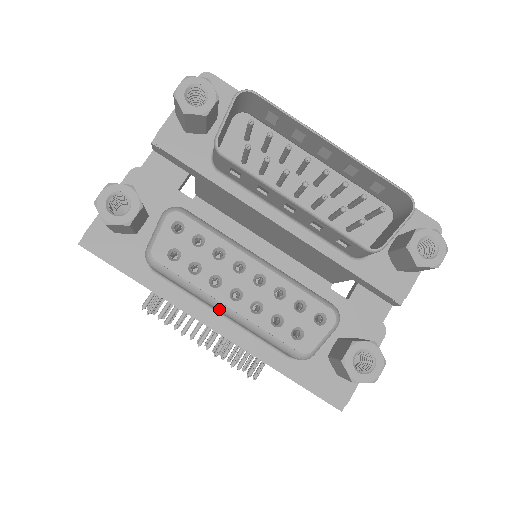
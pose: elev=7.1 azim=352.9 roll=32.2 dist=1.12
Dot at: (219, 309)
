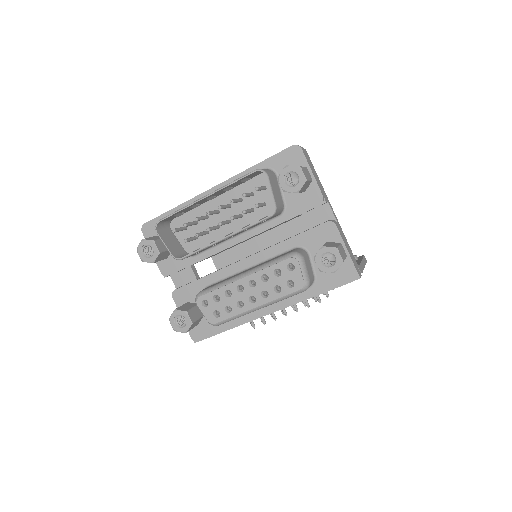
Dot at: occluded
